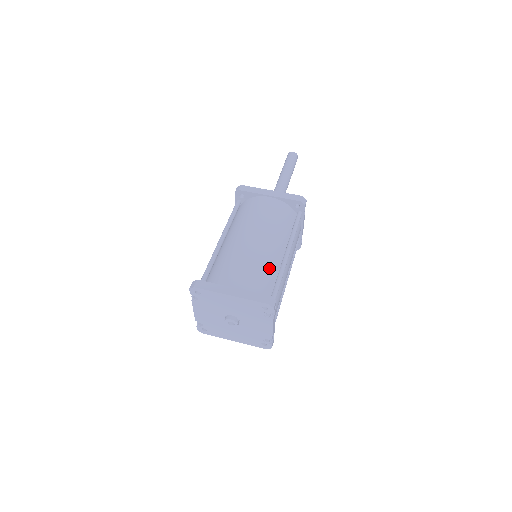
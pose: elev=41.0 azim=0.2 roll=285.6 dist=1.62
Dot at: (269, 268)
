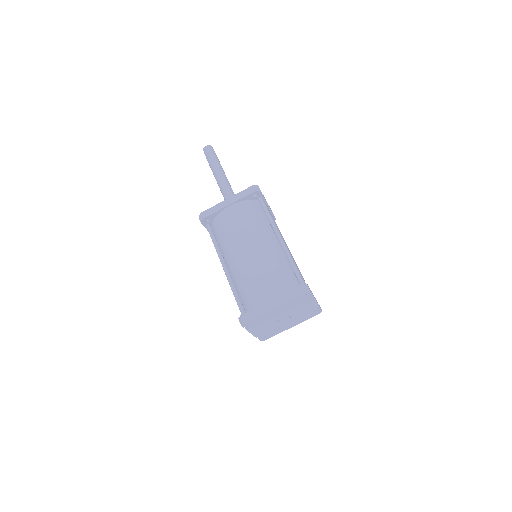
Dot at: (279, 262)
